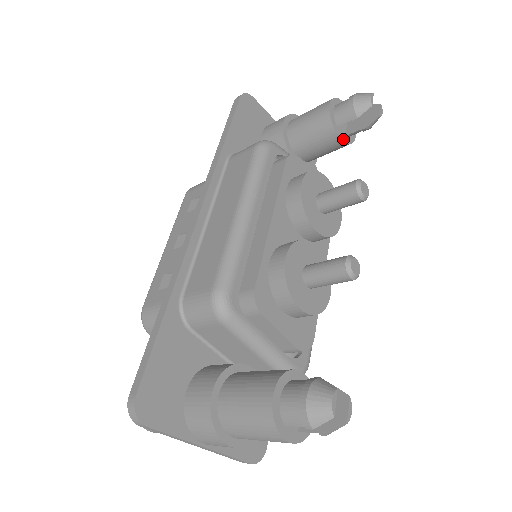
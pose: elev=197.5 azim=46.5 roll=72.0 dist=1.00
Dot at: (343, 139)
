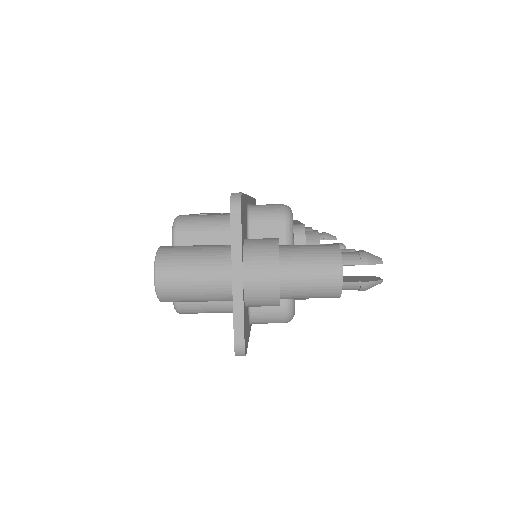
Dot at: occluded
